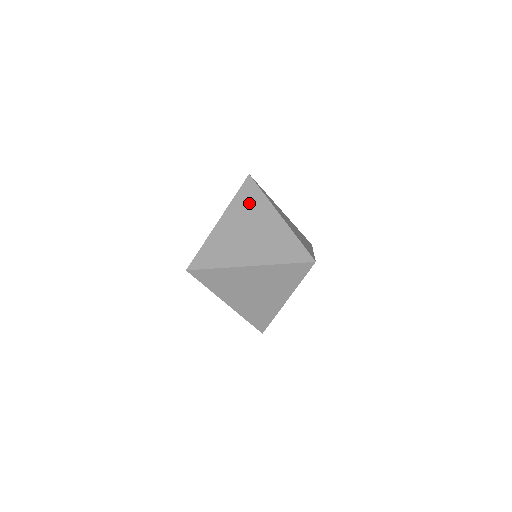
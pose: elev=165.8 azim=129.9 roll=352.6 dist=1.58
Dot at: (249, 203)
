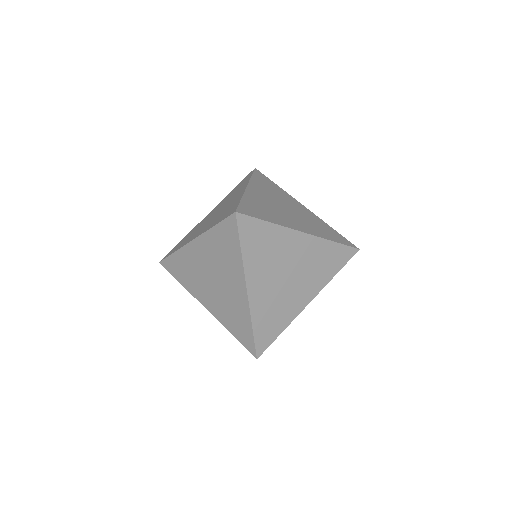
Dot at: (236, 190)
